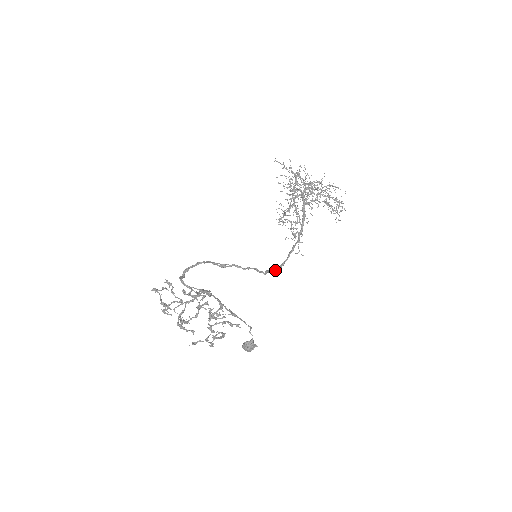
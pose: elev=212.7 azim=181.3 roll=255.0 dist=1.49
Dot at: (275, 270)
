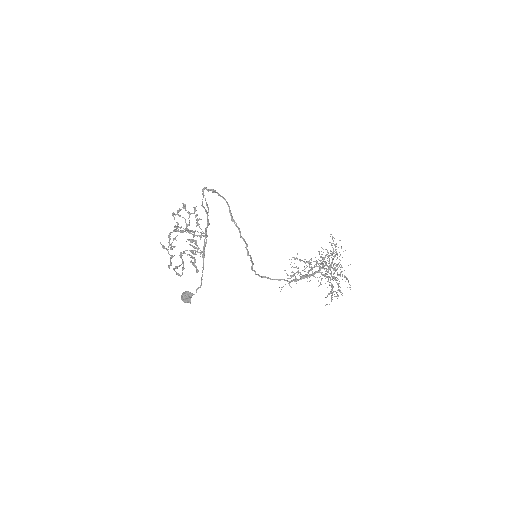
Dot at: occluded
